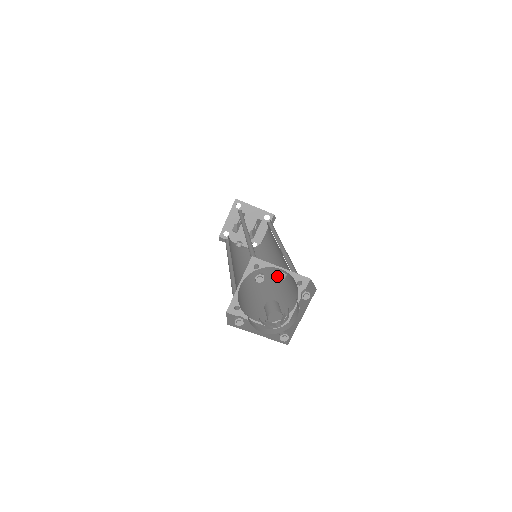
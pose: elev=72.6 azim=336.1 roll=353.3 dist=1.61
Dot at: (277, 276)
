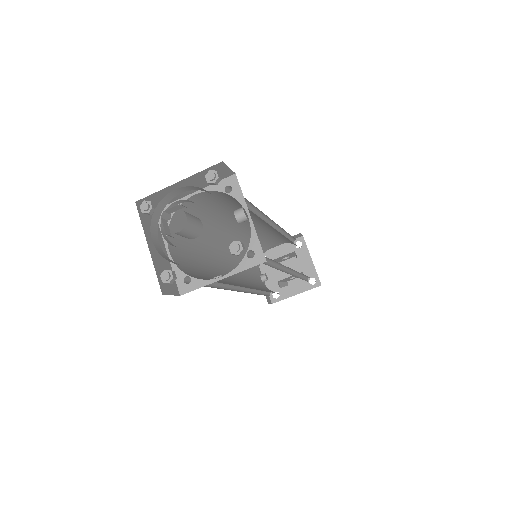
Dot at: (235, 210)
